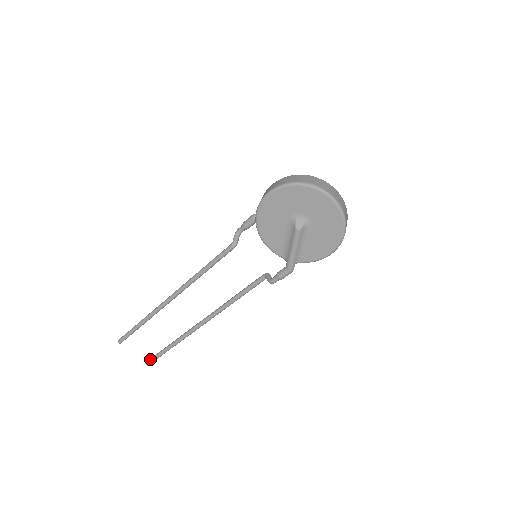
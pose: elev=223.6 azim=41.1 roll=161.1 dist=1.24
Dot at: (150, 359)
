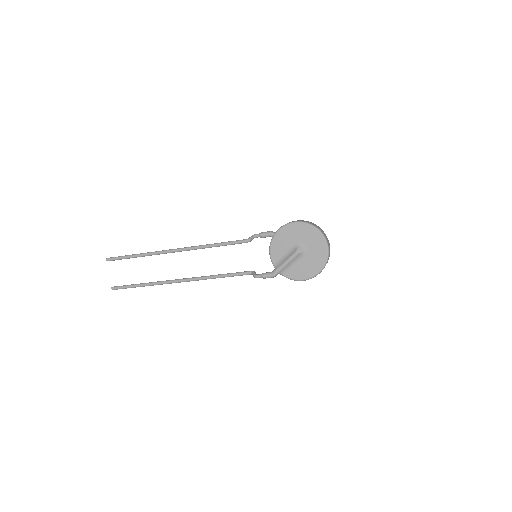
Dot at: (118, 286)
